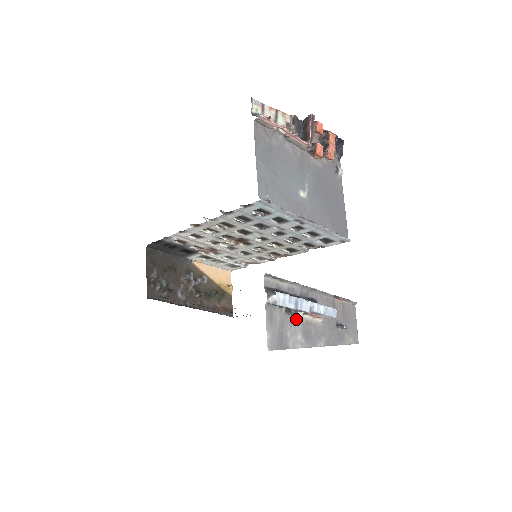
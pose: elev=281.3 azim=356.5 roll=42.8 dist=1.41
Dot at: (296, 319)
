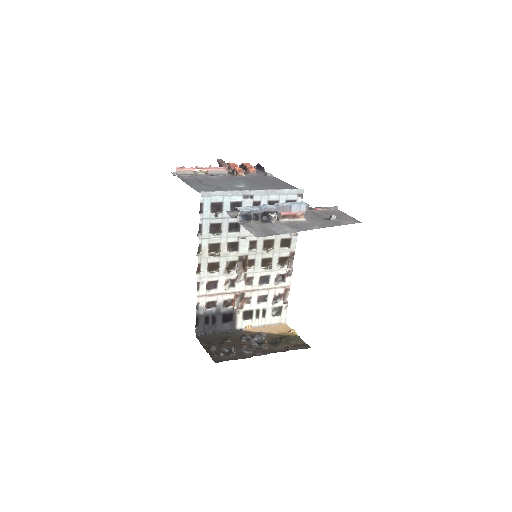
Dot at: (276, 223)
